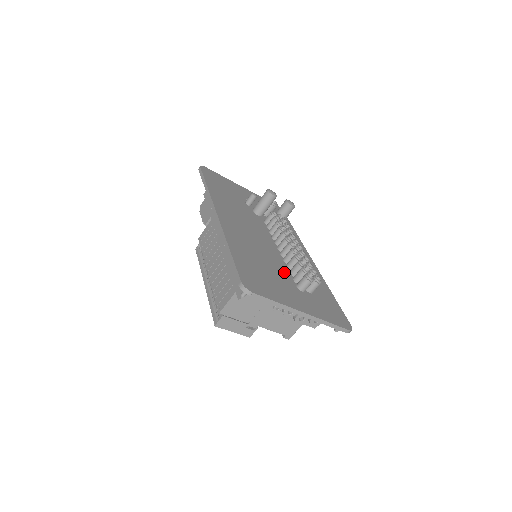
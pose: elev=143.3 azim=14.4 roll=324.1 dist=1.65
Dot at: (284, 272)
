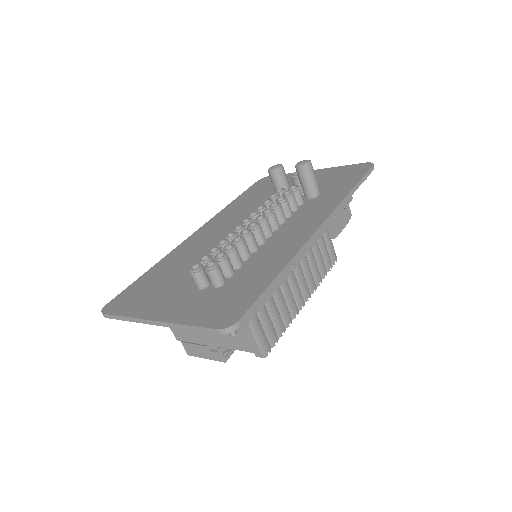
Dot at: occluded
